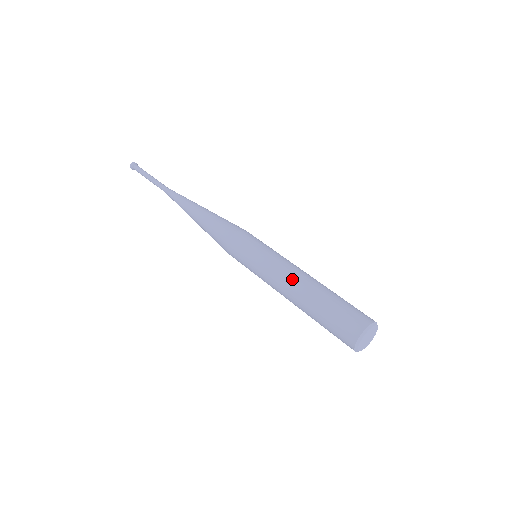
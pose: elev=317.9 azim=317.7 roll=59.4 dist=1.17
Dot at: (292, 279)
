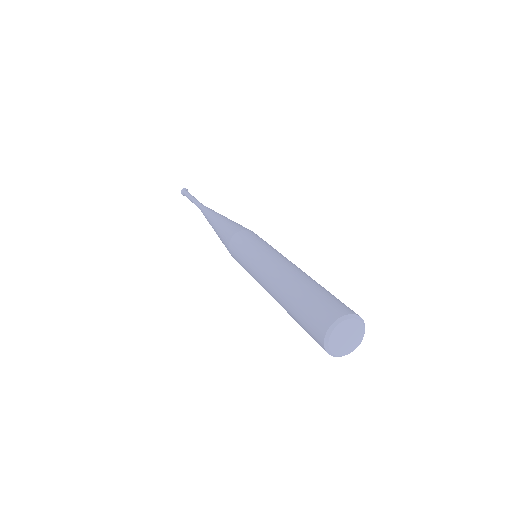
Dot at: (274, 270)
